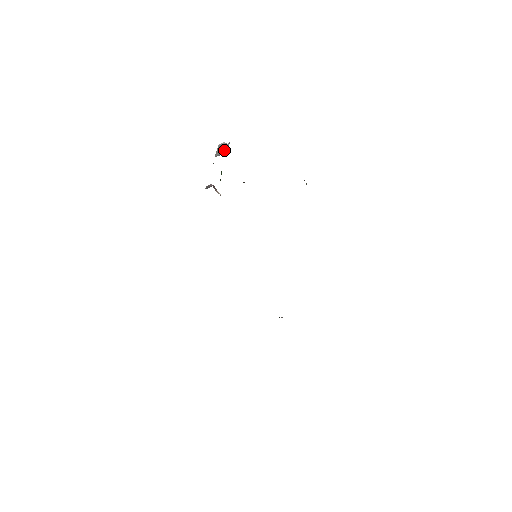
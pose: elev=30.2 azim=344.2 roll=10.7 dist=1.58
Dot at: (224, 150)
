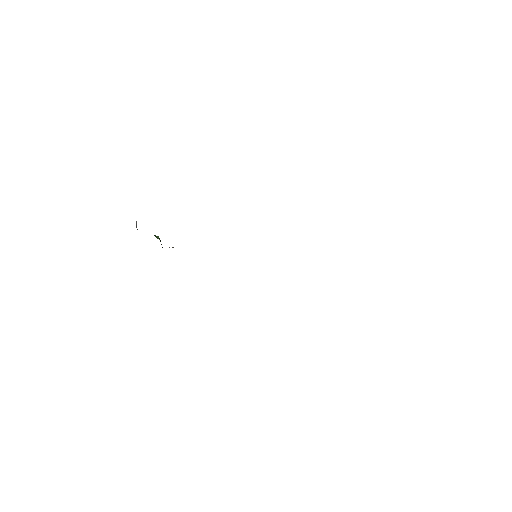
Dot at: occluded
